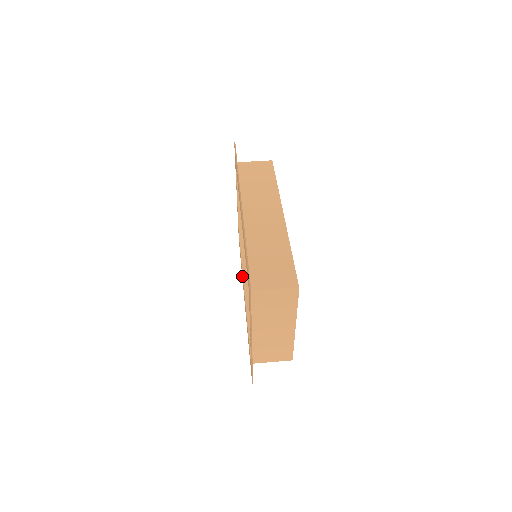
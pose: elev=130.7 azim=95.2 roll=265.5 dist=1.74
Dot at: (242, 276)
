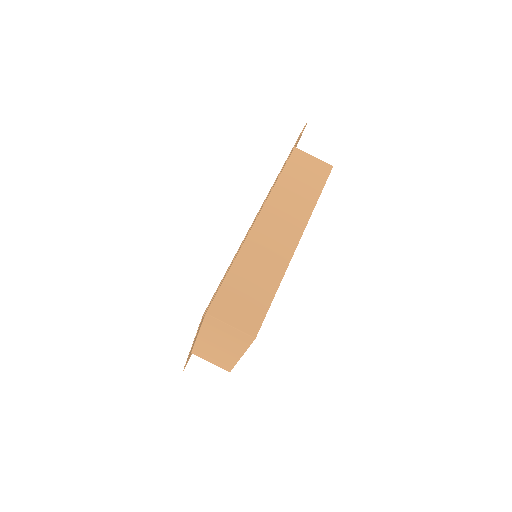
Dot at: occluded
